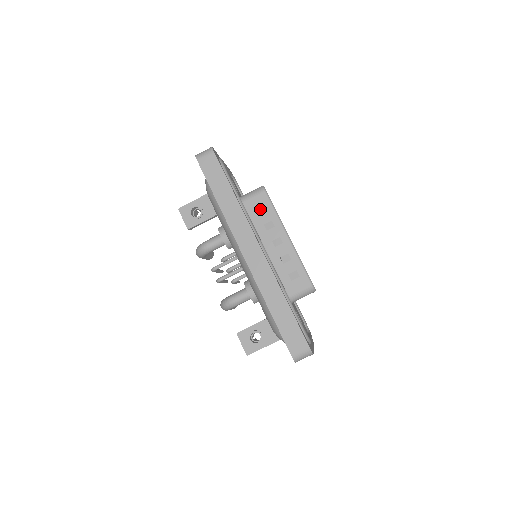
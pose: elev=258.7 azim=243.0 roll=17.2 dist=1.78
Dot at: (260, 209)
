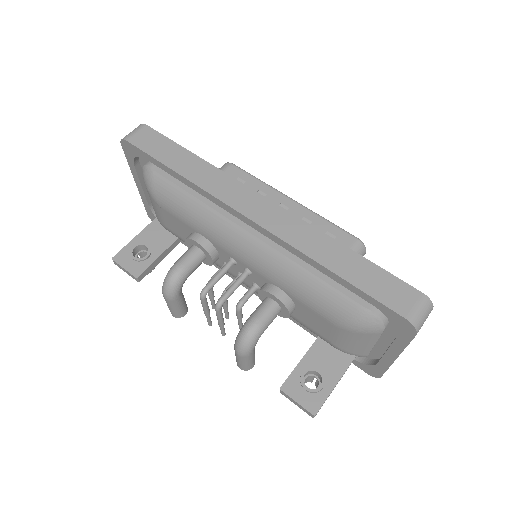
Dot at: occluded
